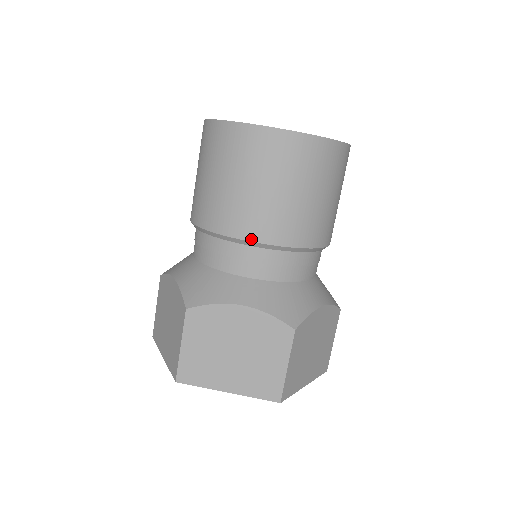
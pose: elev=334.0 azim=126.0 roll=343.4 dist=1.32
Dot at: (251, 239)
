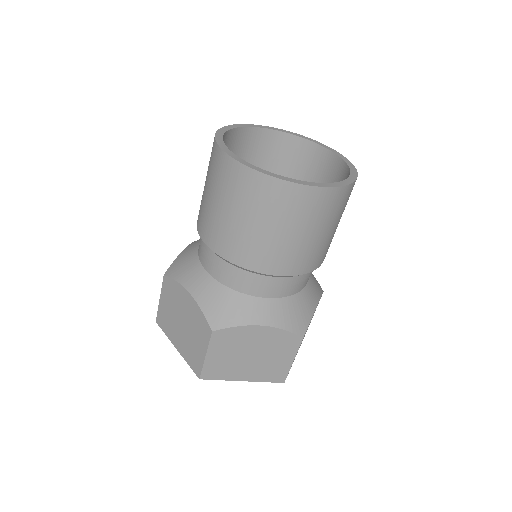
Dot at: (272, 273)
